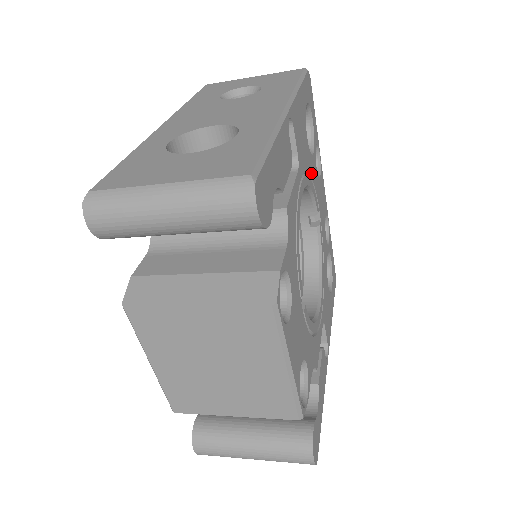
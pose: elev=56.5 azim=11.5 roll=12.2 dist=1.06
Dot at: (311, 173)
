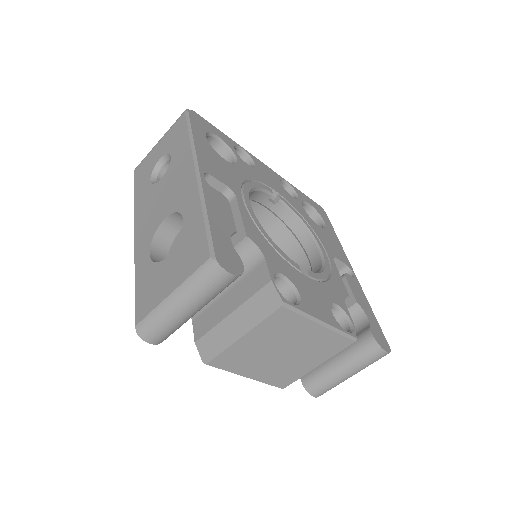
Dot at: (246, 177)
